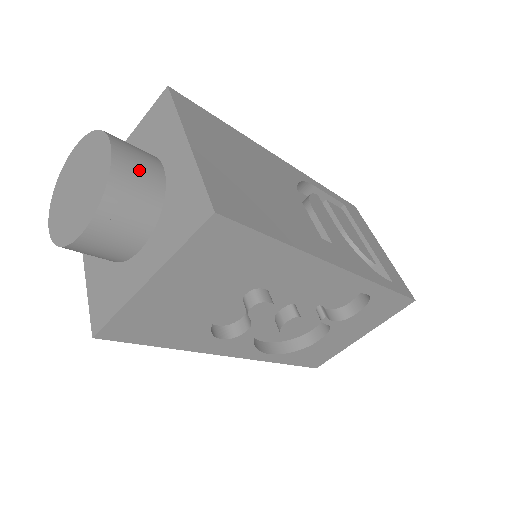
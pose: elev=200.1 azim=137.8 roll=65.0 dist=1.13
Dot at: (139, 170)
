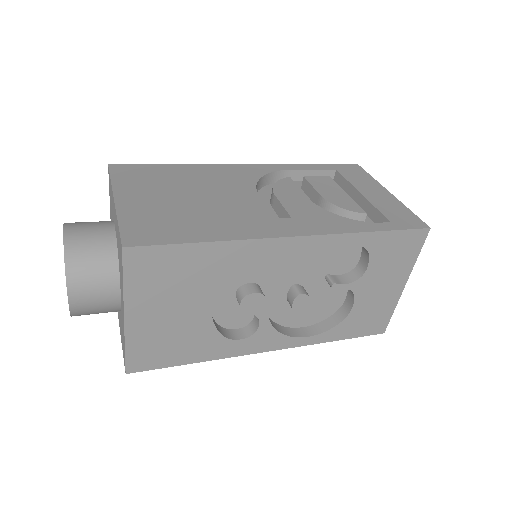
Dot at: (90, 239)
